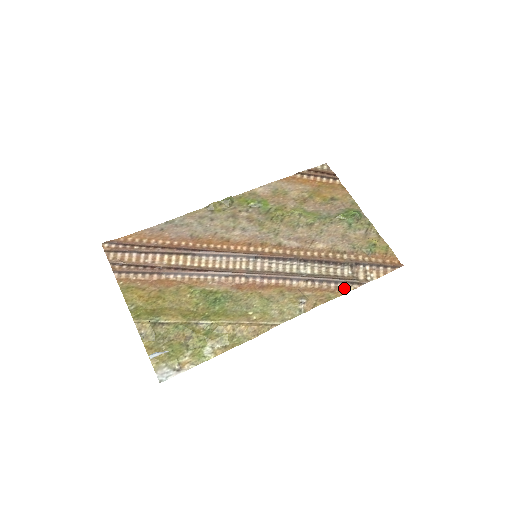
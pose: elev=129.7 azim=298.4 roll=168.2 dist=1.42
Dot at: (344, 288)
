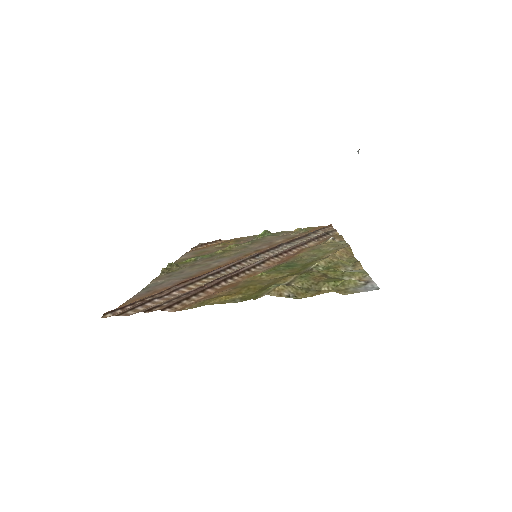
Dot at: (333, 235)
